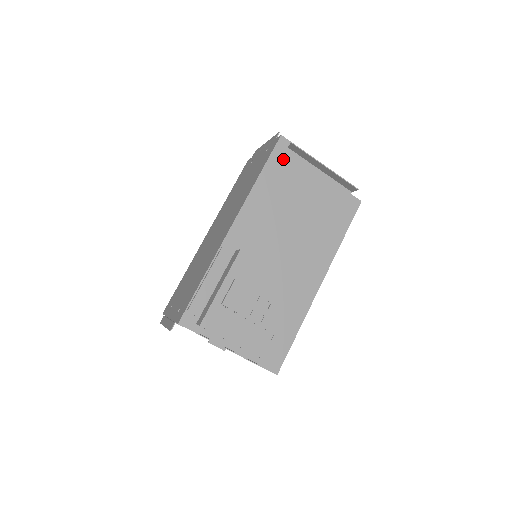
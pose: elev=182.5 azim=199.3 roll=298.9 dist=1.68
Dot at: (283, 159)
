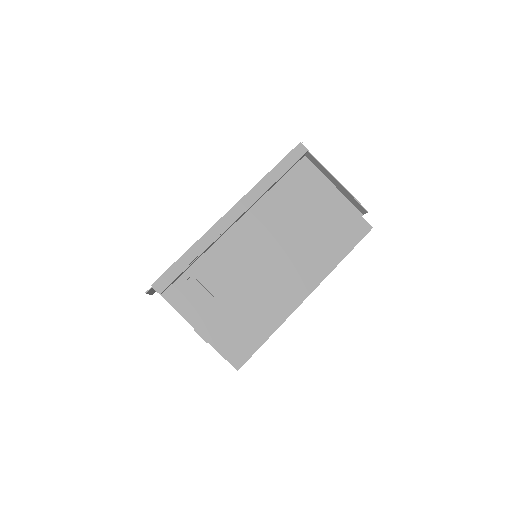
Dot at: (299, 167)
